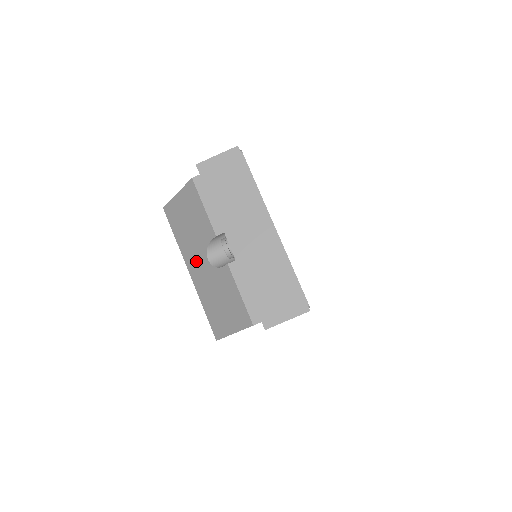
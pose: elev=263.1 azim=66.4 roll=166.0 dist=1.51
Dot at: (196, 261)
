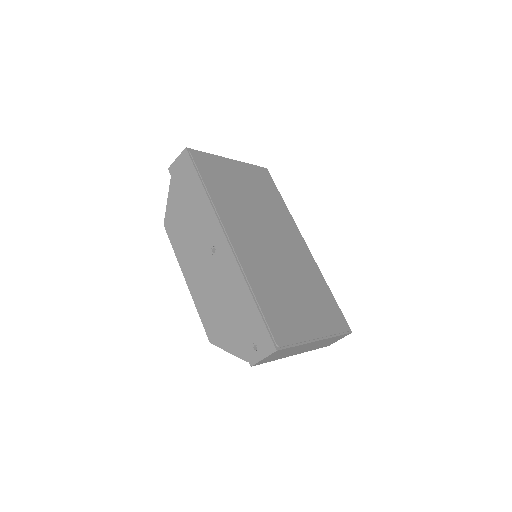
Dot at: occluded
